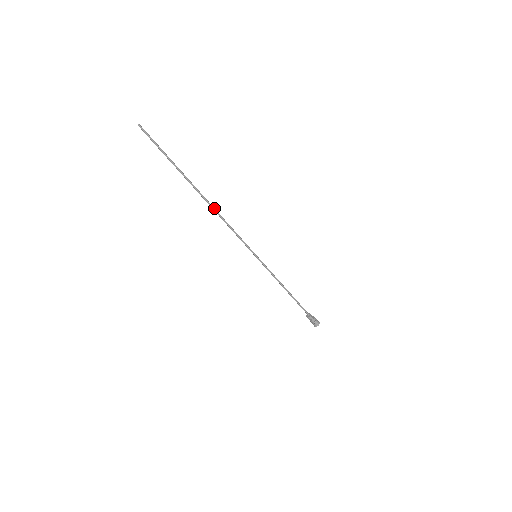
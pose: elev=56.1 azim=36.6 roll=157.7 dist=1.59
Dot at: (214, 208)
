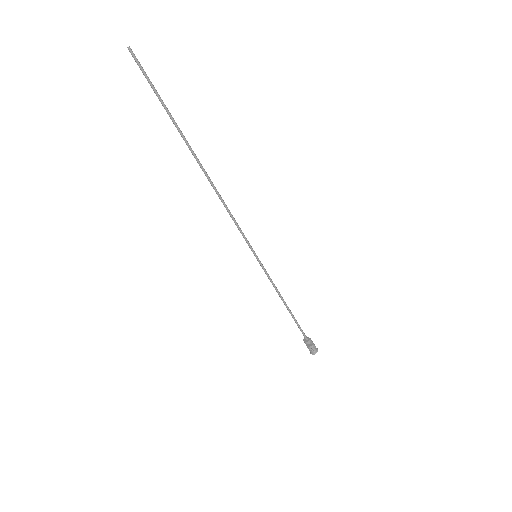
Dot at: (213, 184)
